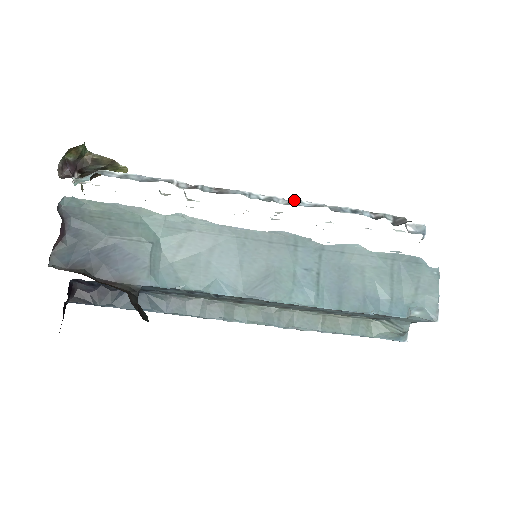
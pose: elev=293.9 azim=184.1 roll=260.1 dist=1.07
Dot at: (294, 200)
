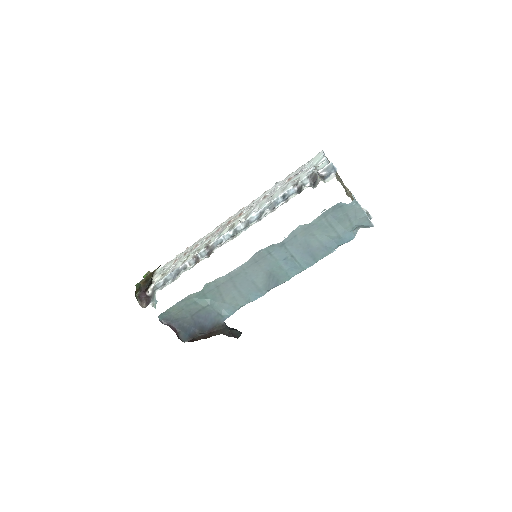
Dot at: (247, 219)
